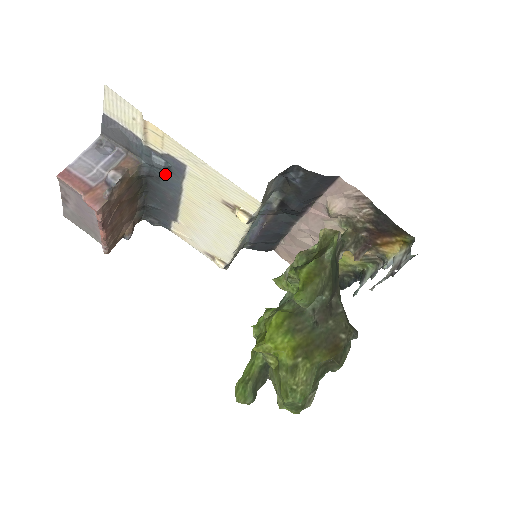
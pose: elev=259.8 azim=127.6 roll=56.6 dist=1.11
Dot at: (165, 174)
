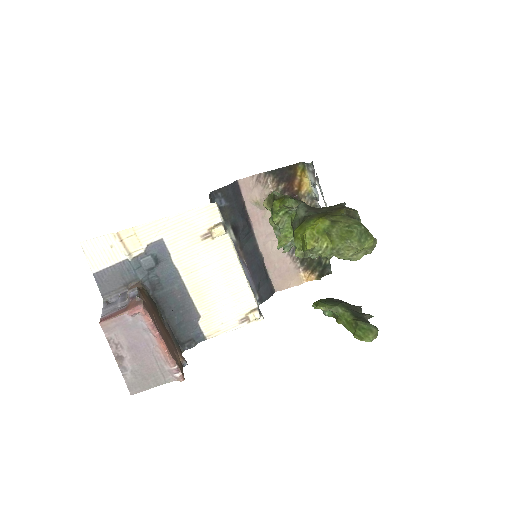
Dot at: (159, 270)
